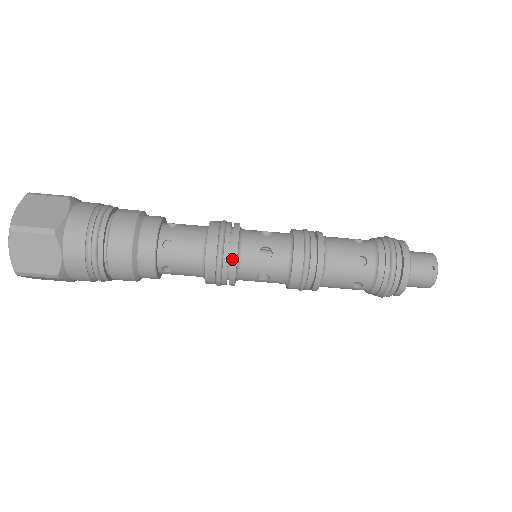
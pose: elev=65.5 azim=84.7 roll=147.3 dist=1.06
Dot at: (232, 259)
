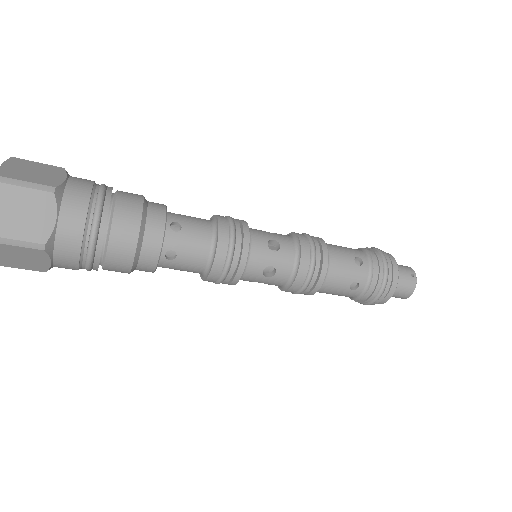
Dot at: (244, 245)
